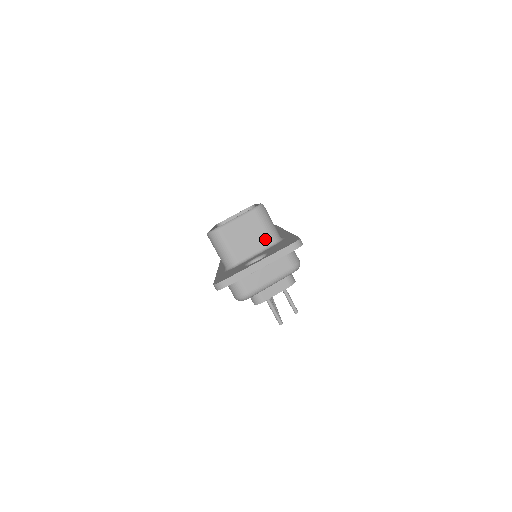
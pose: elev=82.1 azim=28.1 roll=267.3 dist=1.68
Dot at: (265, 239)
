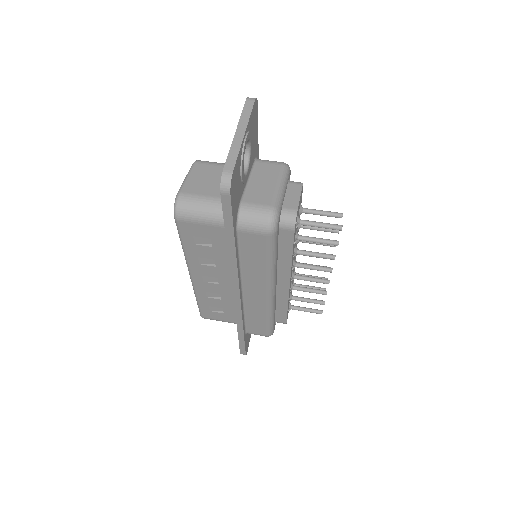
Dot at: occluded
